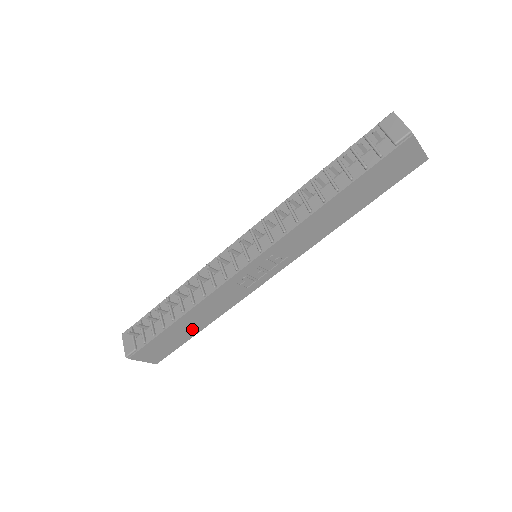
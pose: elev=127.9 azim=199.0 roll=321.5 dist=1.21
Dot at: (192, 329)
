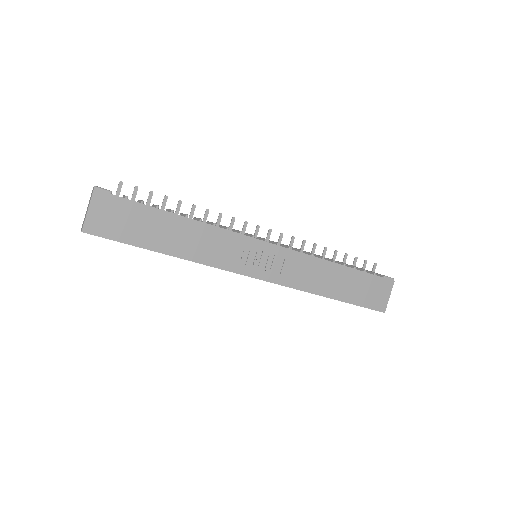
Dot at: (161, 240)
